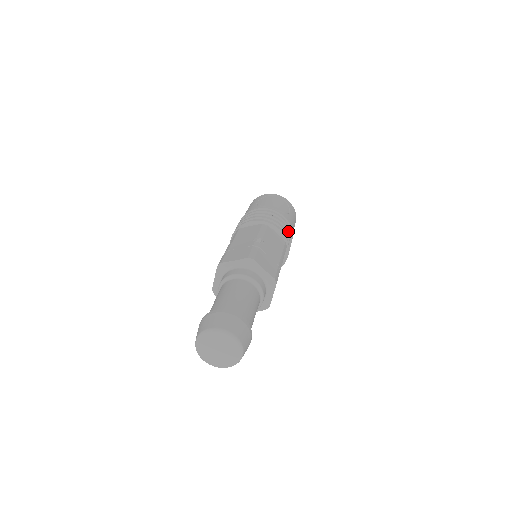
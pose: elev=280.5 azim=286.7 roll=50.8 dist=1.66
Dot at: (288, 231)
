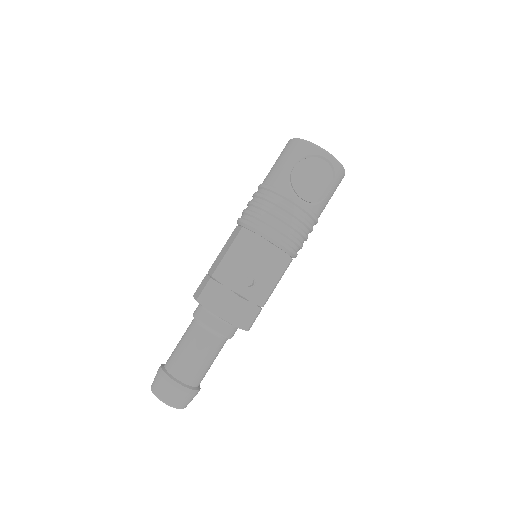
Dot at: (305, 237)
